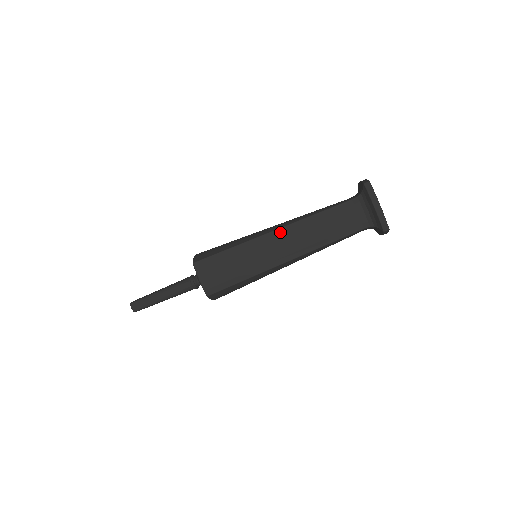
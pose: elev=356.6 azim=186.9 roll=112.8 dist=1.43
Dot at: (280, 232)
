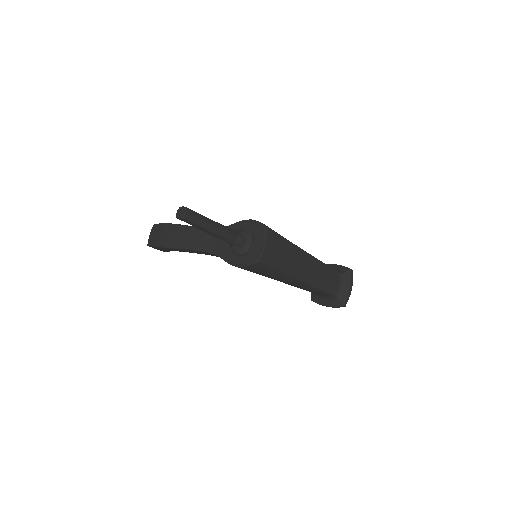
Dot at: (310, 257)
